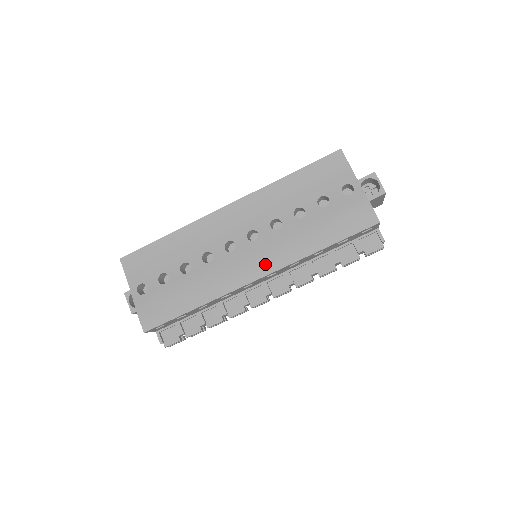
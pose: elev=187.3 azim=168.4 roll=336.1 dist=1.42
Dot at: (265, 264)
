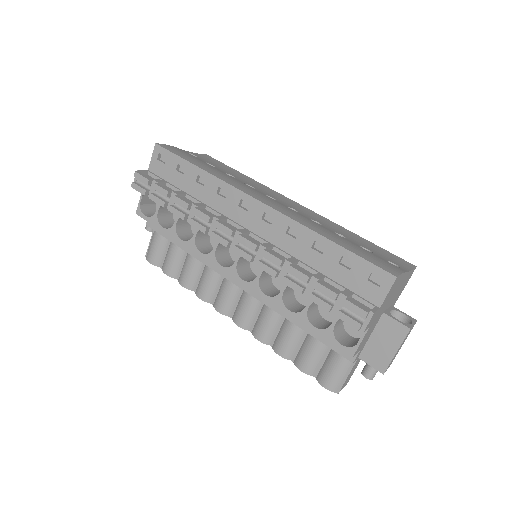
Dot at: (278, 207)
